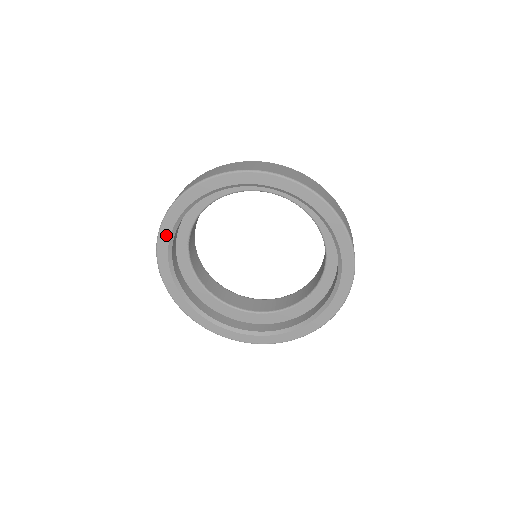
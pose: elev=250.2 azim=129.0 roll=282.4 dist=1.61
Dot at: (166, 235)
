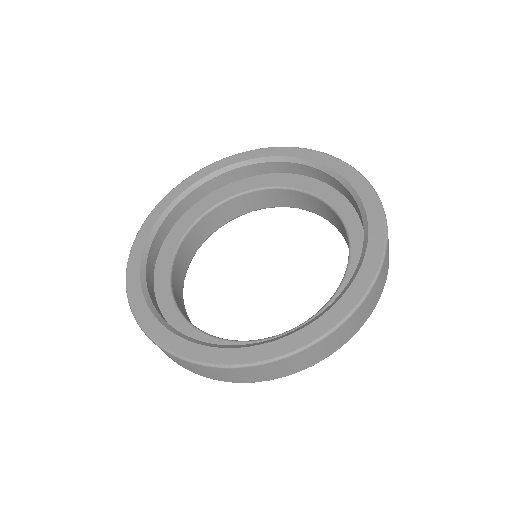
Dot at: (208, 171)
